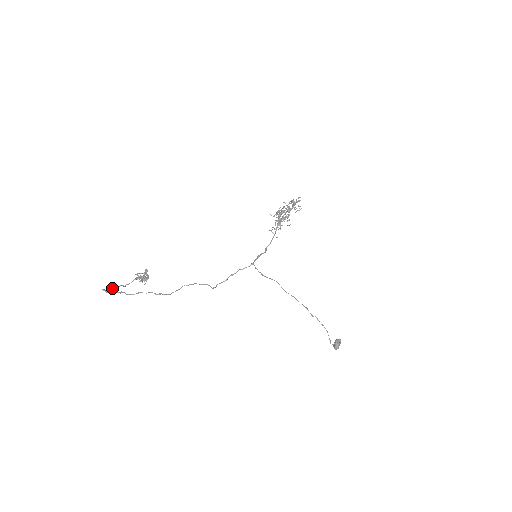
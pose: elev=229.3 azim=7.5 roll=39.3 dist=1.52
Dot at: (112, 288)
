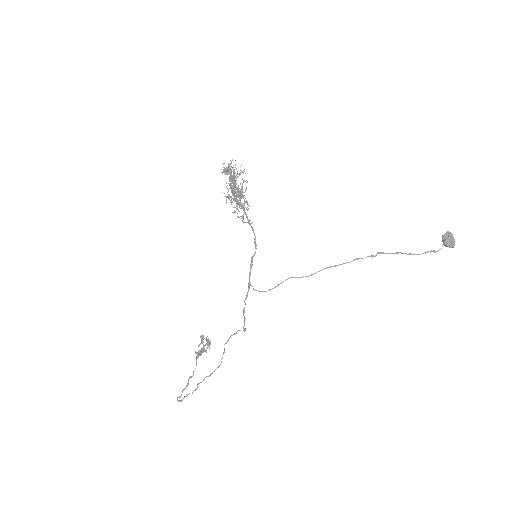
Dot at: (184, 389)
